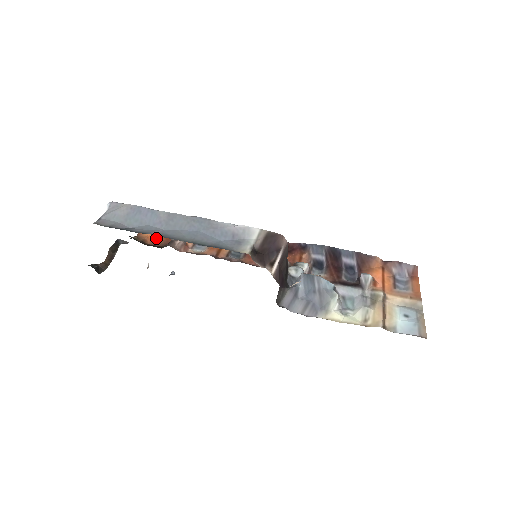
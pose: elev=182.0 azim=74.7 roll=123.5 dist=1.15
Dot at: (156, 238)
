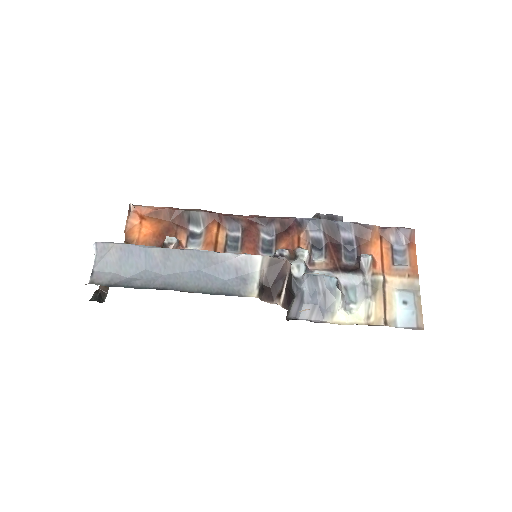
Dot at: (146, 239)
